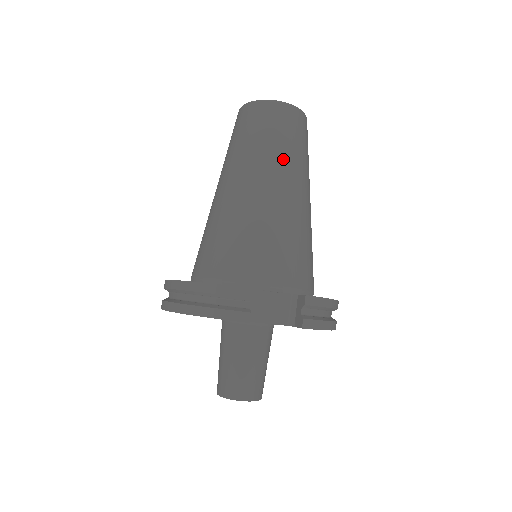
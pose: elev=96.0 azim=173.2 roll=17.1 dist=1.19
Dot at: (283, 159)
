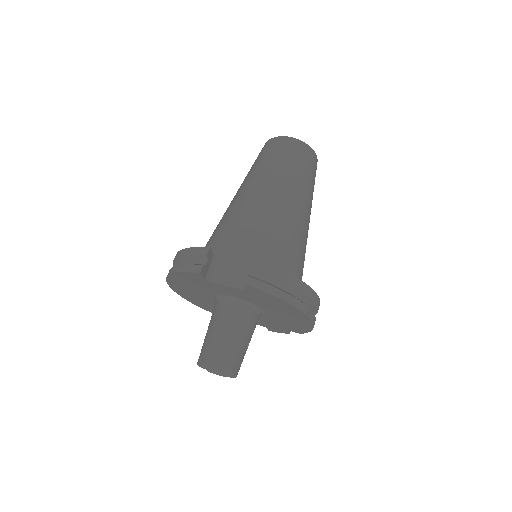
Dot at: (275, 172)
